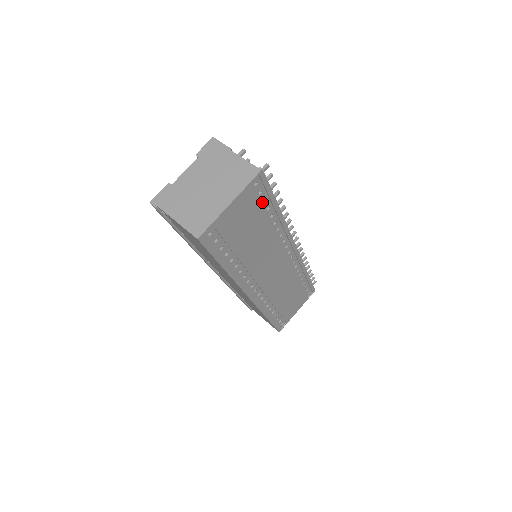
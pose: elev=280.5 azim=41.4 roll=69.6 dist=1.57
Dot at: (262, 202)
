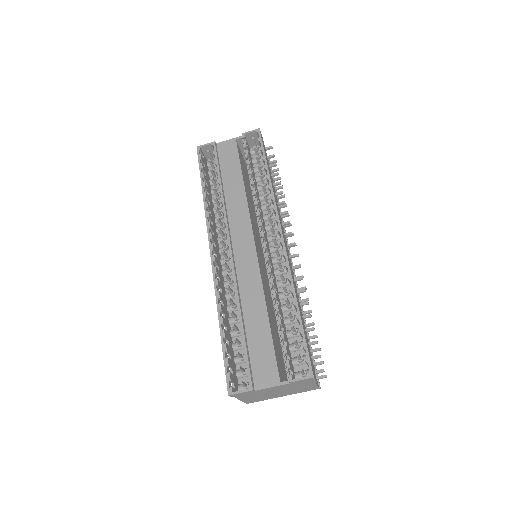
Dot at: occluded
